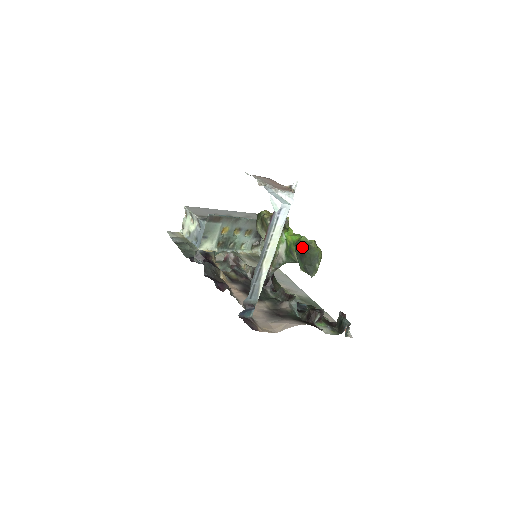
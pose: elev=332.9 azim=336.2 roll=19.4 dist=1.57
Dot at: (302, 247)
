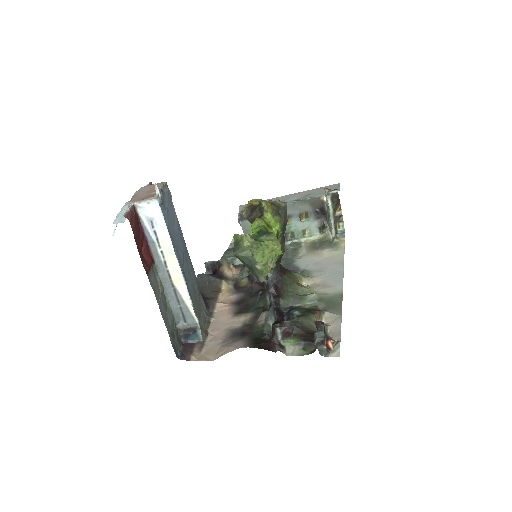
Dot at: (234, 248)
